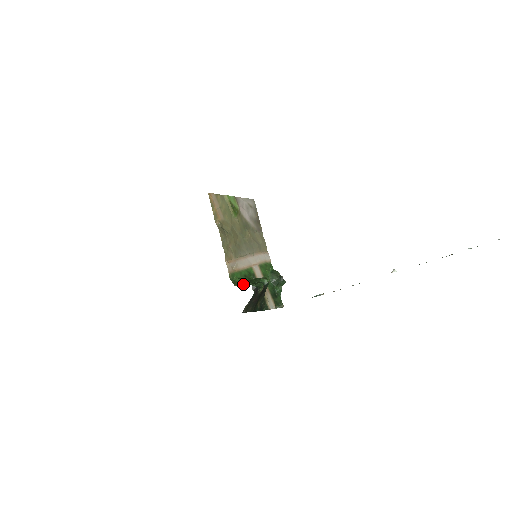
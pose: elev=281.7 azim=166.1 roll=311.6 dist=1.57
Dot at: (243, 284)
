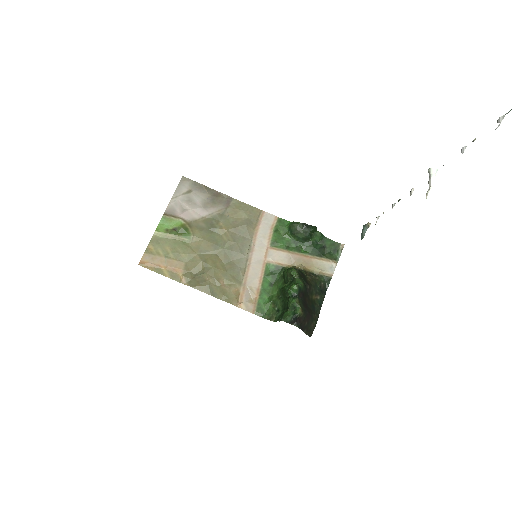
Dot at: occluded
